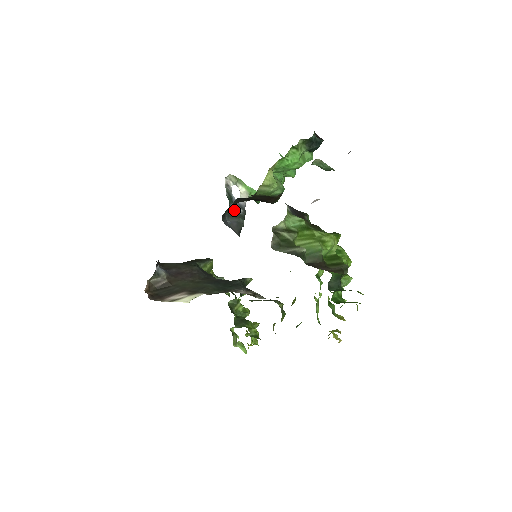
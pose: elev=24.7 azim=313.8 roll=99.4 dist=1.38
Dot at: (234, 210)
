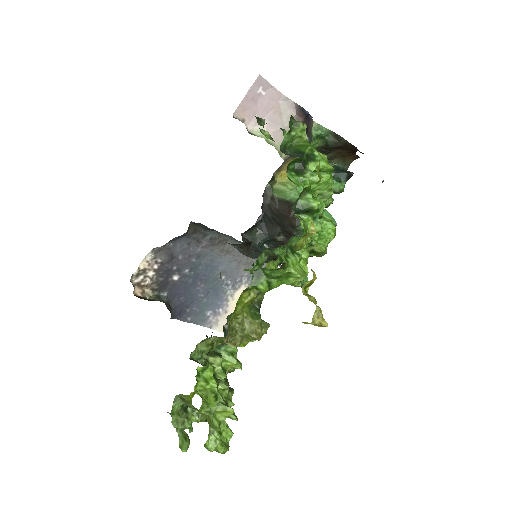
Dot at: occluded
